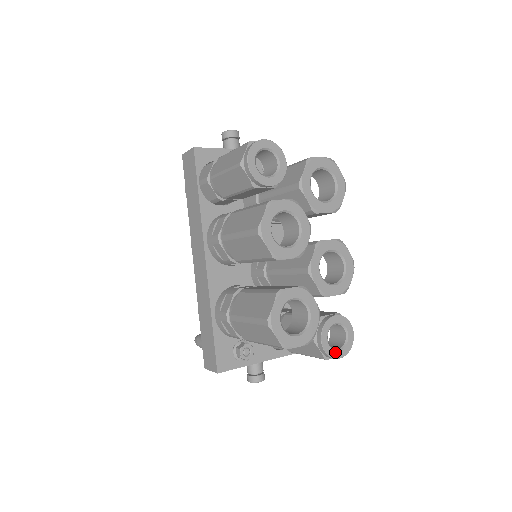
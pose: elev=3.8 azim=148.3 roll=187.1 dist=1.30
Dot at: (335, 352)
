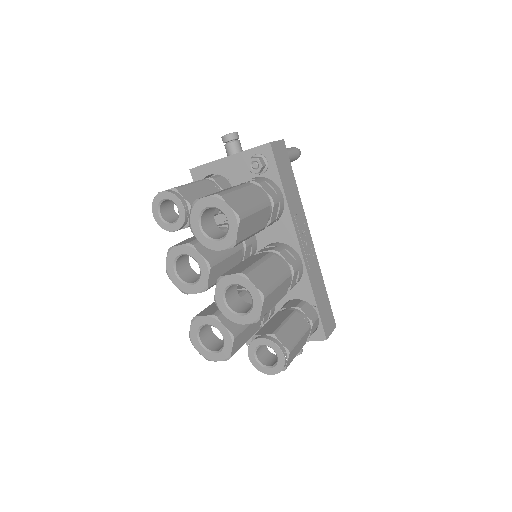
Dot at: (265, 369)
